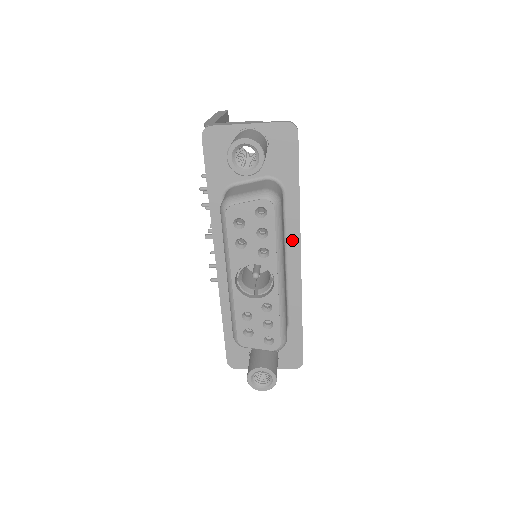
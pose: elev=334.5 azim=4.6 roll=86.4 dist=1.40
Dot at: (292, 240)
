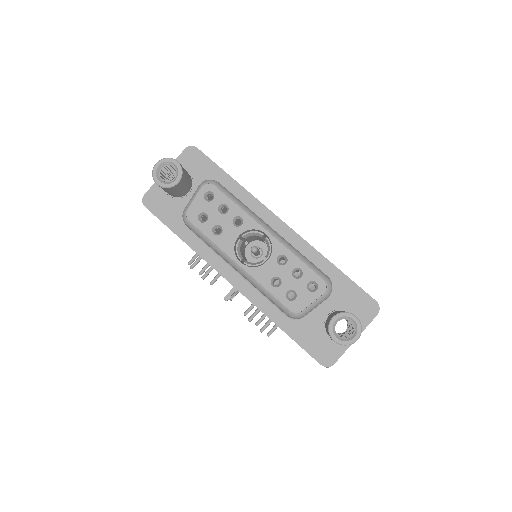
Dot at: (262, 214)
